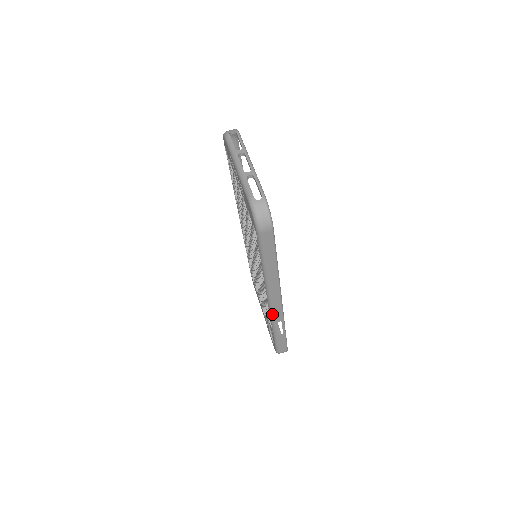
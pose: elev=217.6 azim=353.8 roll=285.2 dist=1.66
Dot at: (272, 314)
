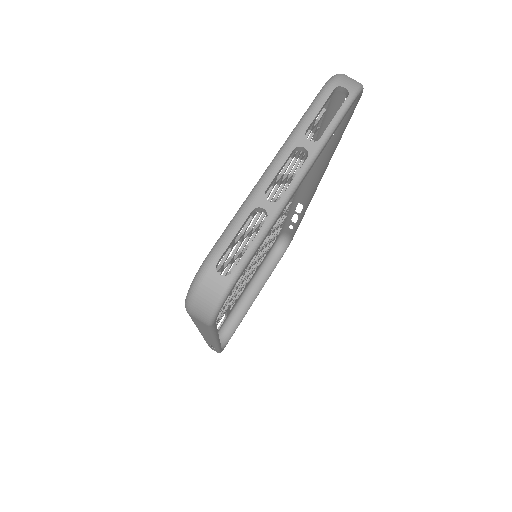
Dot at: occluded
